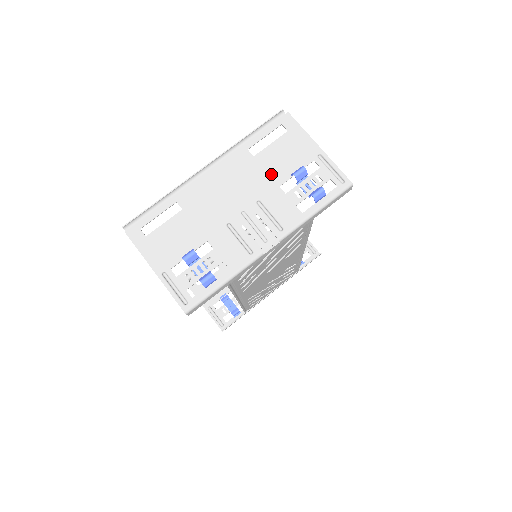
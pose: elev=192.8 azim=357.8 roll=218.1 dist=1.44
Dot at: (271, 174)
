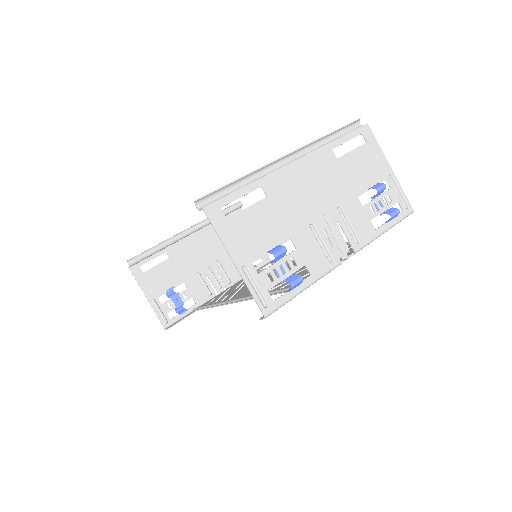
Dot at: (351, 182)
